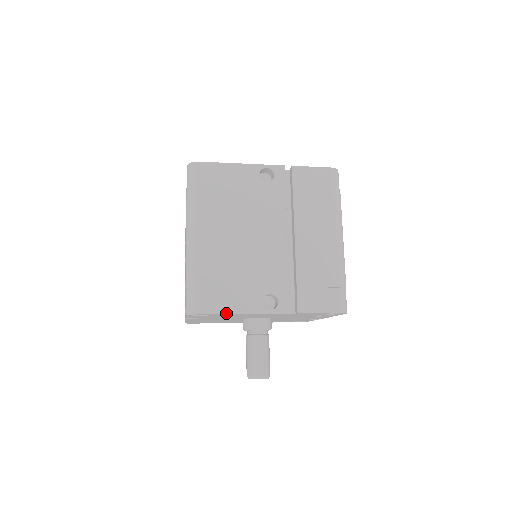
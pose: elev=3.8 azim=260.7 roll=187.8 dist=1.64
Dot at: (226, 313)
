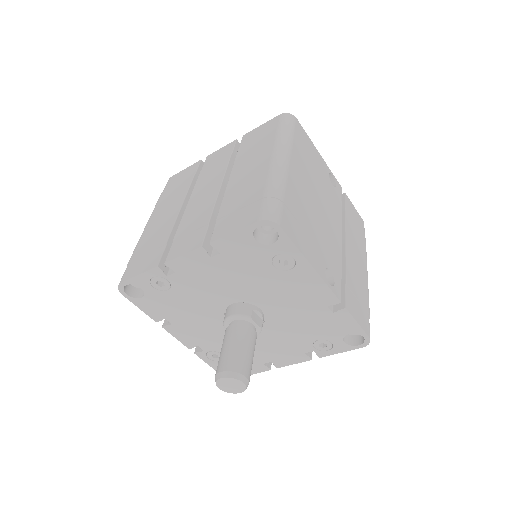
Dot at: (300, 250)
